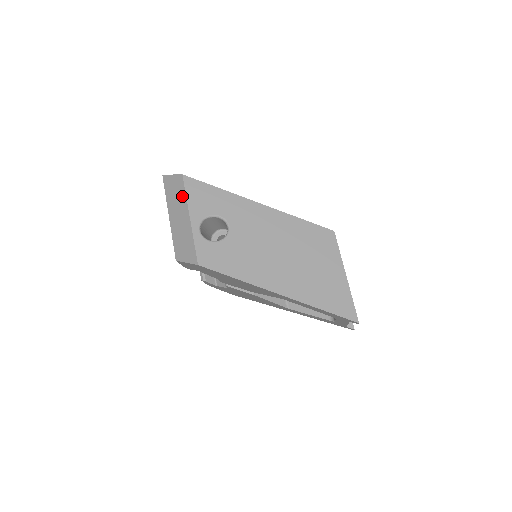
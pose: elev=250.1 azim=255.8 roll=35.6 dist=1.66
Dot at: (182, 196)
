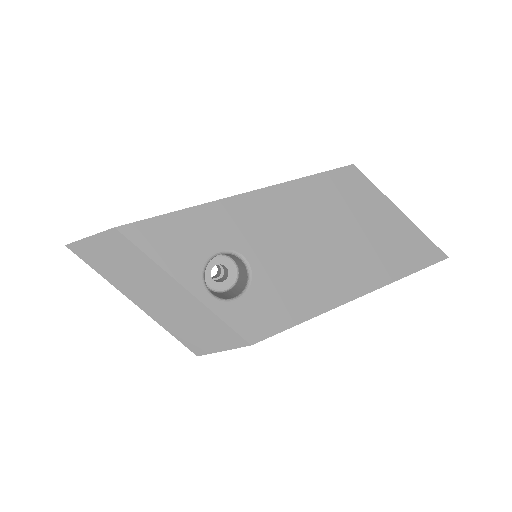
Dot at: (141, 262)
